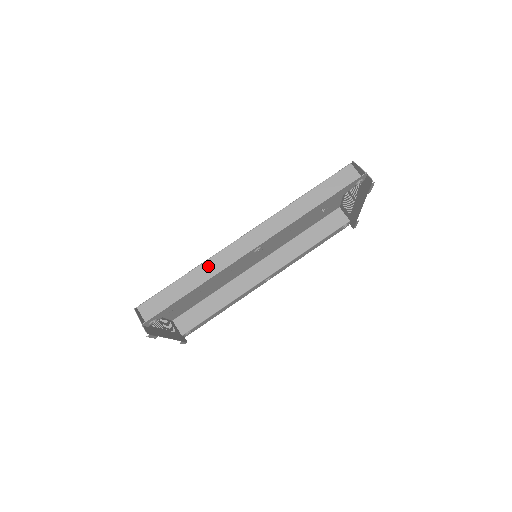
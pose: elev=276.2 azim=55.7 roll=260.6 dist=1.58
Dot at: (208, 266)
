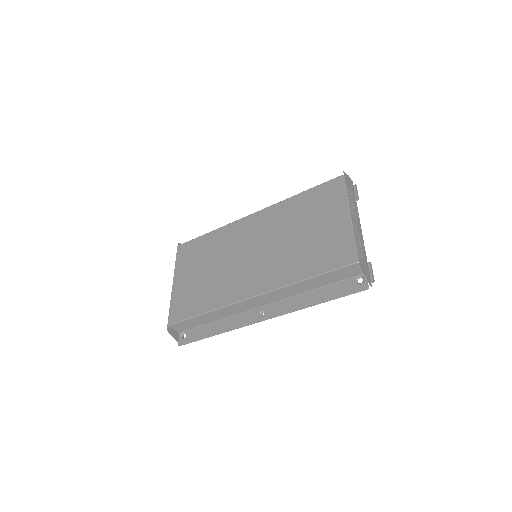
Dot at: (221, 311)
